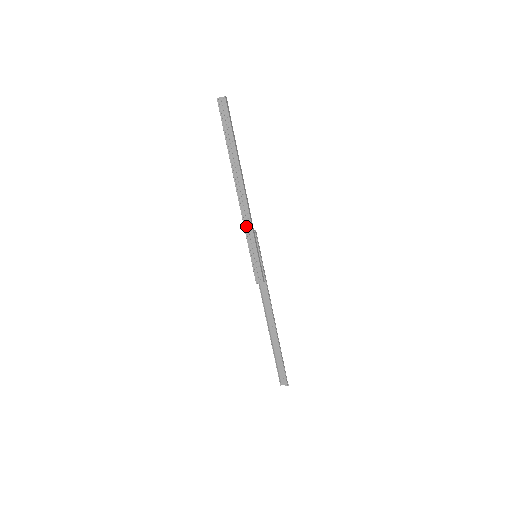
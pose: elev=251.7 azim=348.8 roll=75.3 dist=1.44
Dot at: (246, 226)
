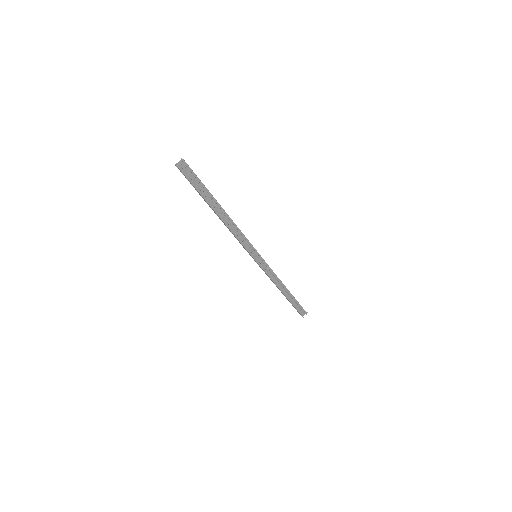
Dot at: (243, 243)
